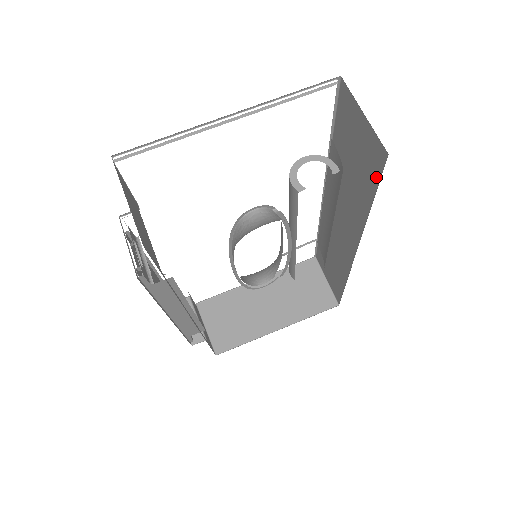
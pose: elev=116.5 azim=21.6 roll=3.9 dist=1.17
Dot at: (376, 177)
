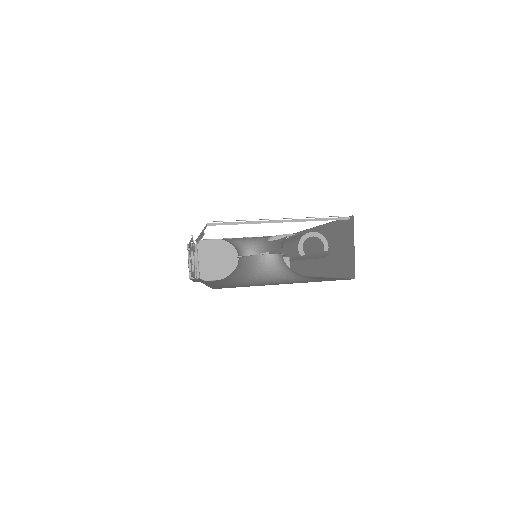
Dot at: (345, 274)
